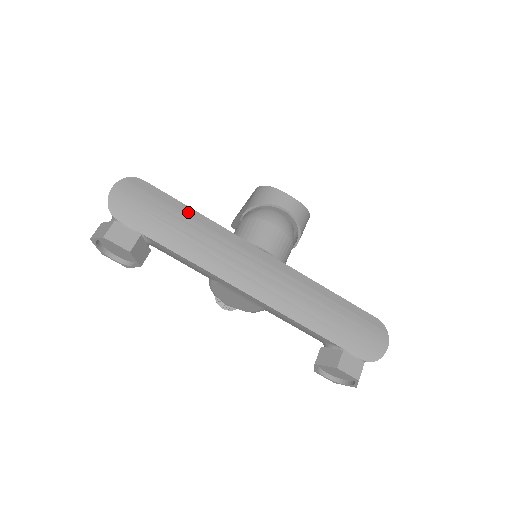
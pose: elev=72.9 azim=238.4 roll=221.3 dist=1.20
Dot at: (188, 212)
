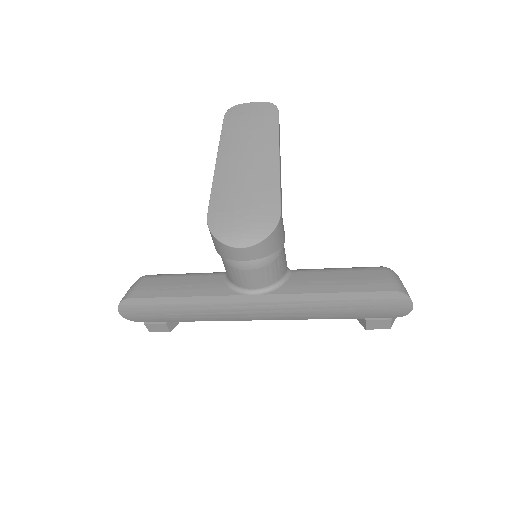
Dot at: (176, 302)
